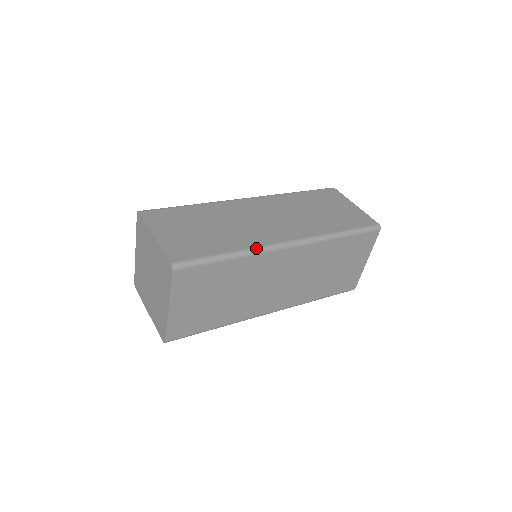
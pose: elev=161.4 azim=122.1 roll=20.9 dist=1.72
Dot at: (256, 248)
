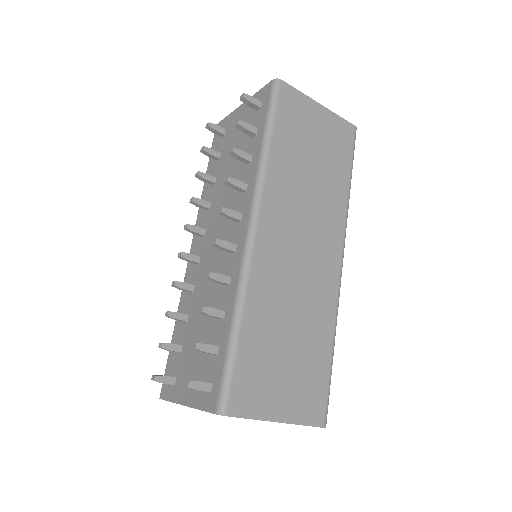
Dot at: (337, 312)
